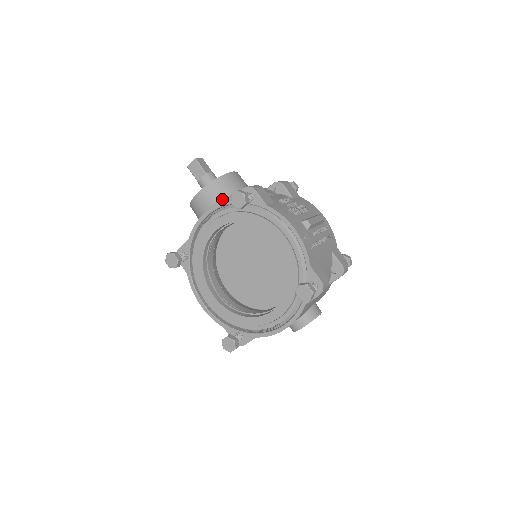
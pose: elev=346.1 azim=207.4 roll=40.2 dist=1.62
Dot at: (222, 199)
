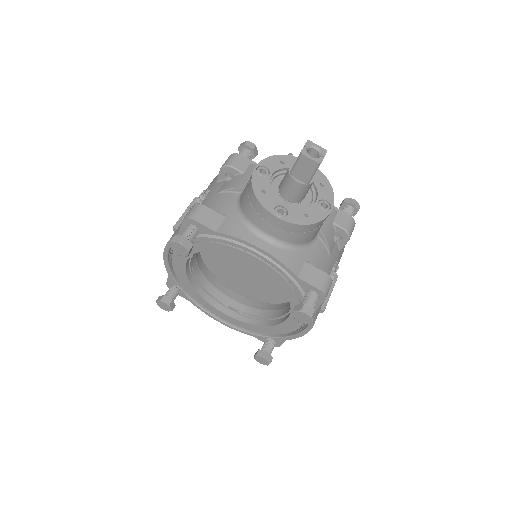
Dot at: (291, 242)
